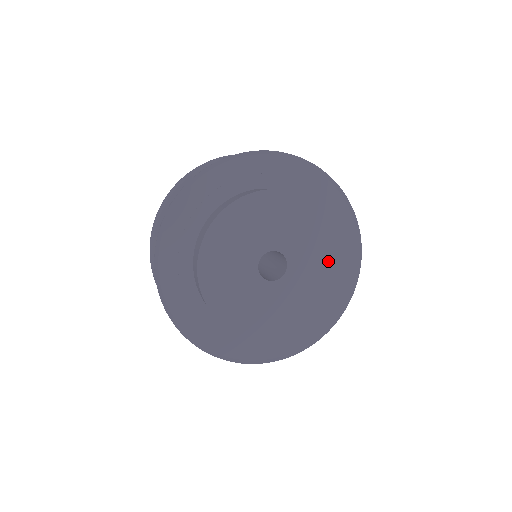
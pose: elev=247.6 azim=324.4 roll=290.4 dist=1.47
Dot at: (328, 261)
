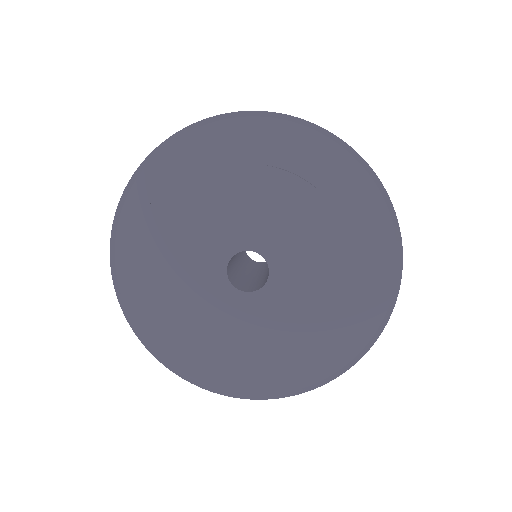
Dot at: (308, 328)
